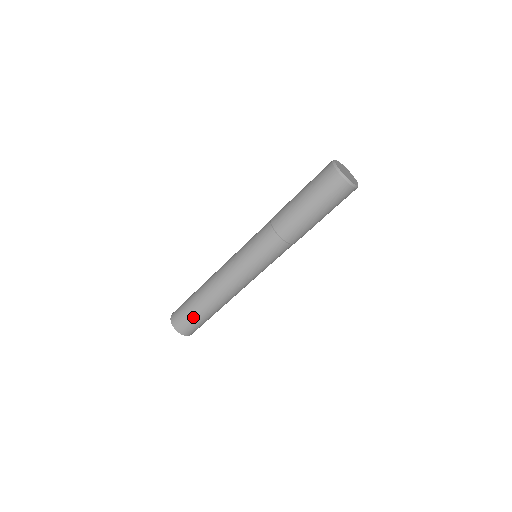
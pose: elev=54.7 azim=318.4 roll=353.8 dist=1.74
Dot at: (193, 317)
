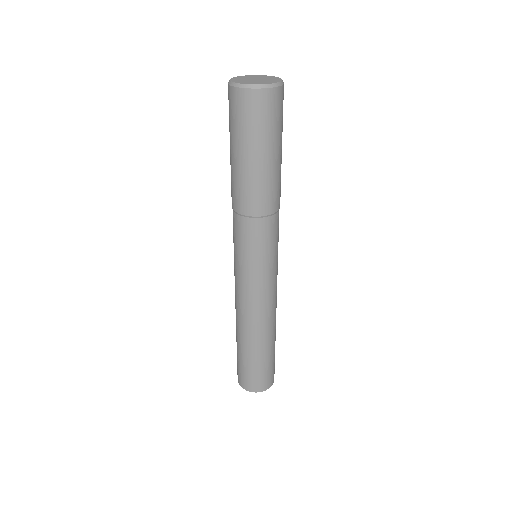
Dot at: (245, 365)
